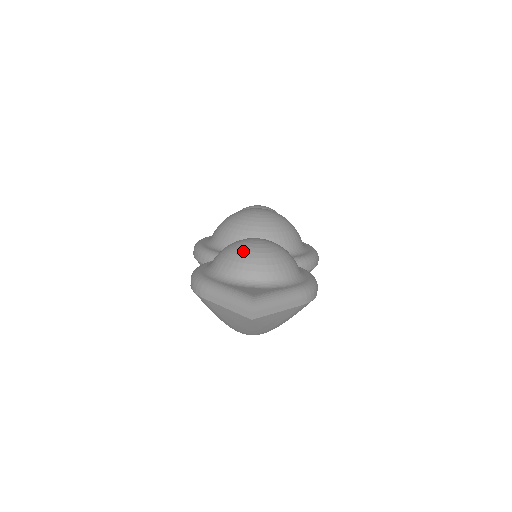
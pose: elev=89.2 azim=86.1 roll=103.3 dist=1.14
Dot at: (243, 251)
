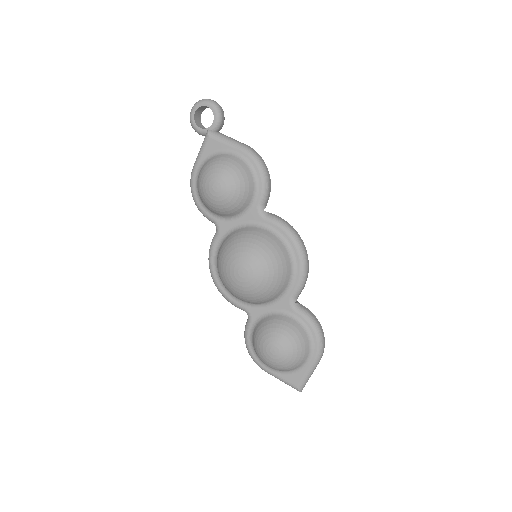
Dot at: (273, 365)
